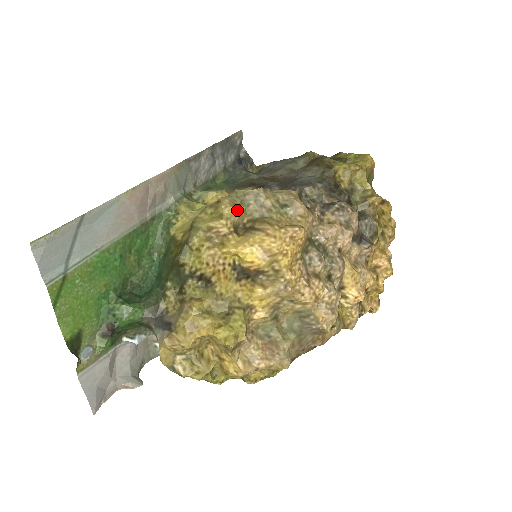
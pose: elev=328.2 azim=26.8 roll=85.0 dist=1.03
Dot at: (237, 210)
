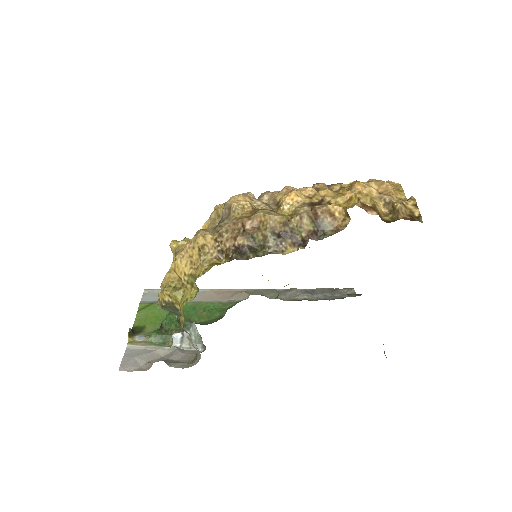
Dot at: occluded
